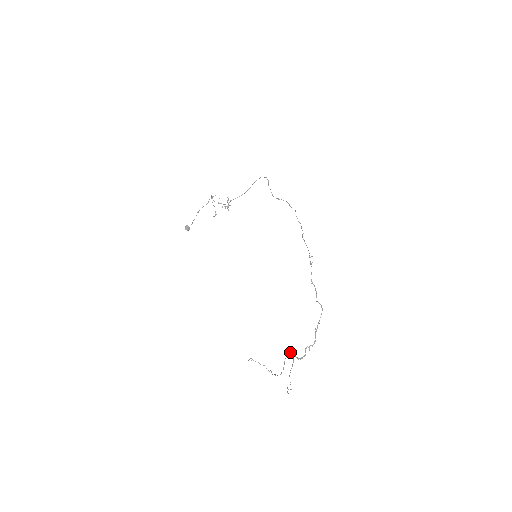
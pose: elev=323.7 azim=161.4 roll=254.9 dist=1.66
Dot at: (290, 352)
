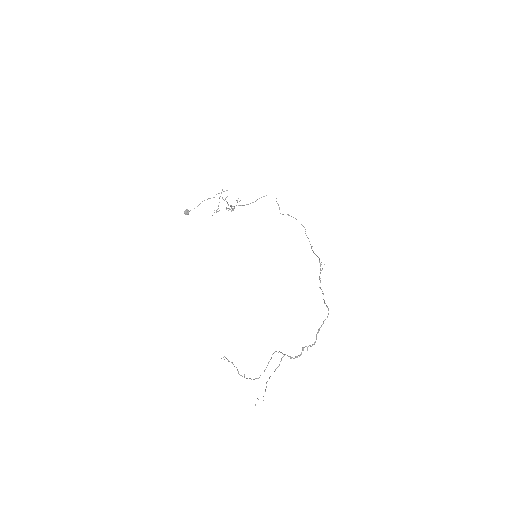
Dot at: (280, 352)
